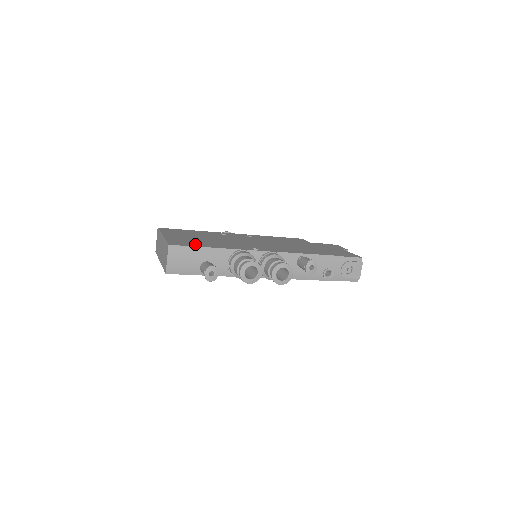
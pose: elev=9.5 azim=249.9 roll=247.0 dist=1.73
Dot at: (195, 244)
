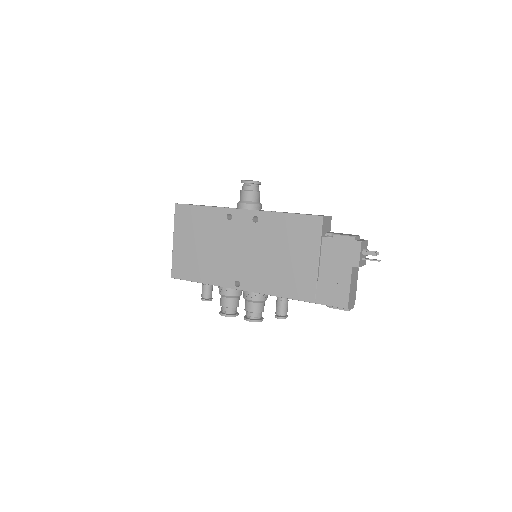
Dot at: (190, 273)
